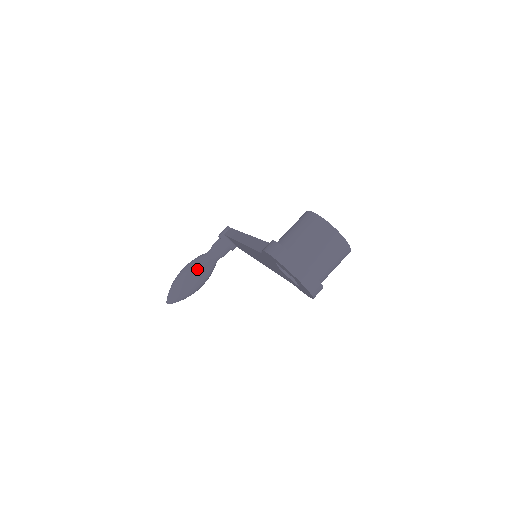
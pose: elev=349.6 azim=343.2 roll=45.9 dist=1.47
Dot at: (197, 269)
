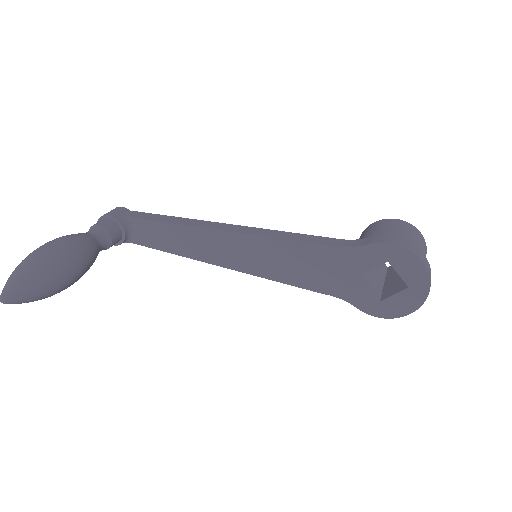
Dot at: (84, 253)
